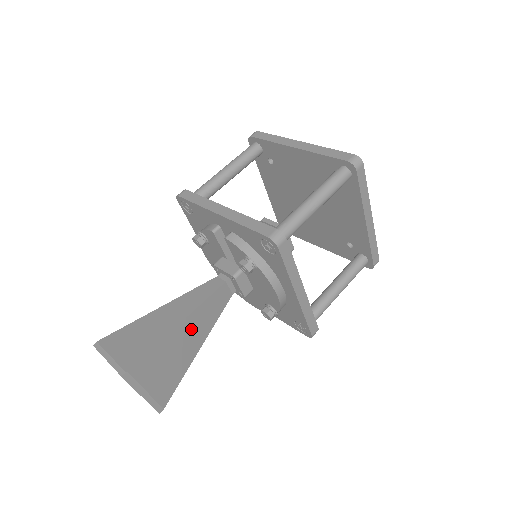
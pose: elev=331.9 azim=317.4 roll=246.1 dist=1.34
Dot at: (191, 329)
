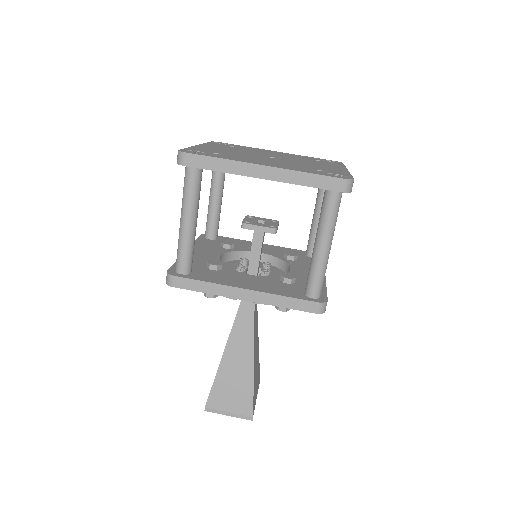
Dot at: (255, 348)
